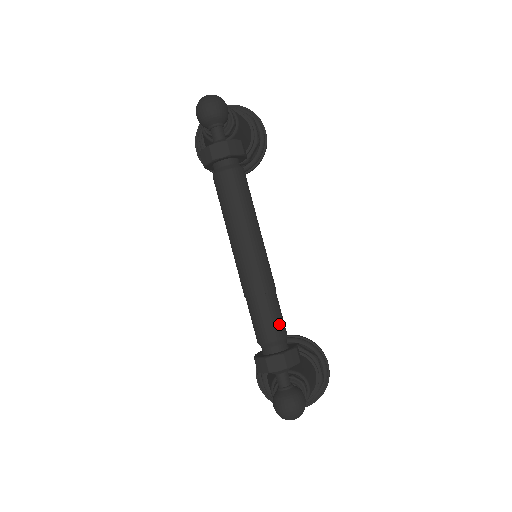
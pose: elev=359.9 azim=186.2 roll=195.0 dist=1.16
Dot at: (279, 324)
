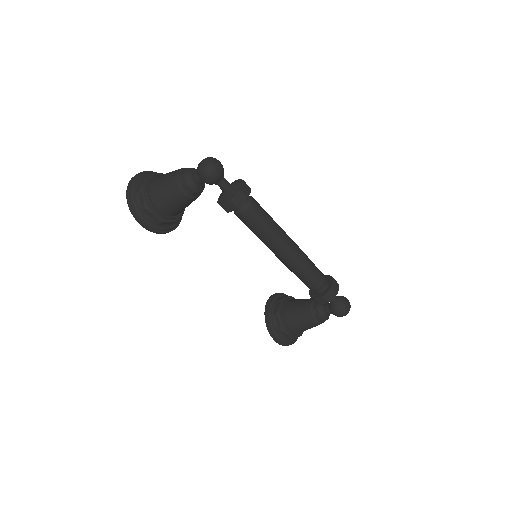
Dot at: (318, 269)
